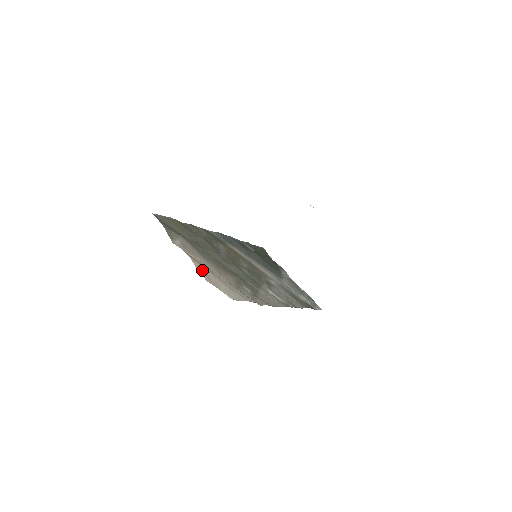
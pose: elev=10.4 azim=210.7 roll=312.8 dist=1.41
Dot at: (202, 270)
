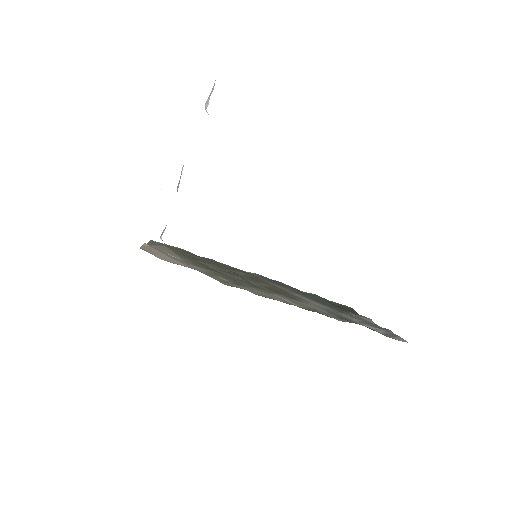
Dot at: (149, 248)
